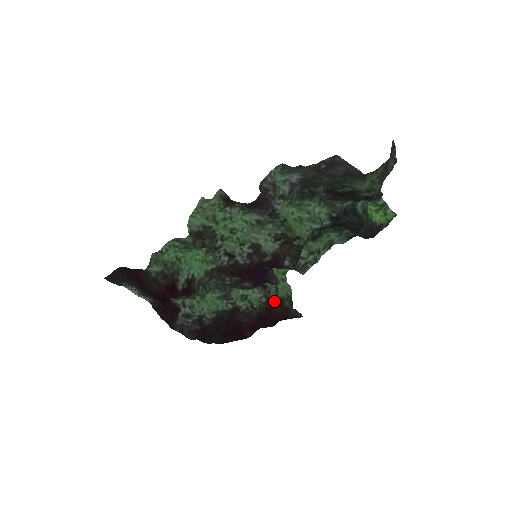
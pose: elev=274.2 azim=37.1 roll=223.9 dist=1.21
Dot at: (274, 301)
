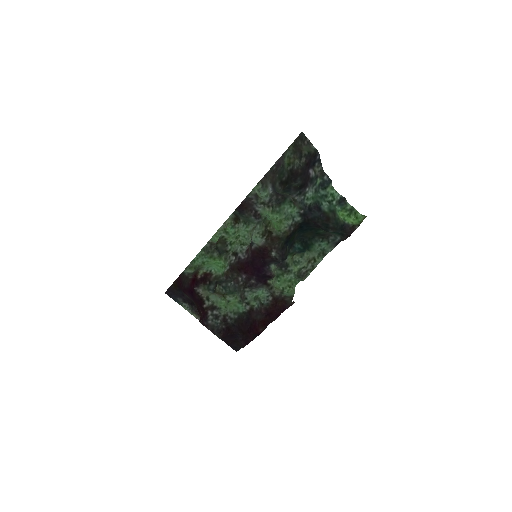
Dot at: (278, 298)
